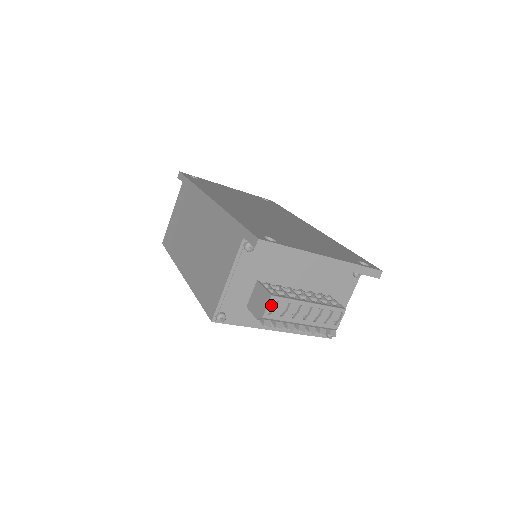
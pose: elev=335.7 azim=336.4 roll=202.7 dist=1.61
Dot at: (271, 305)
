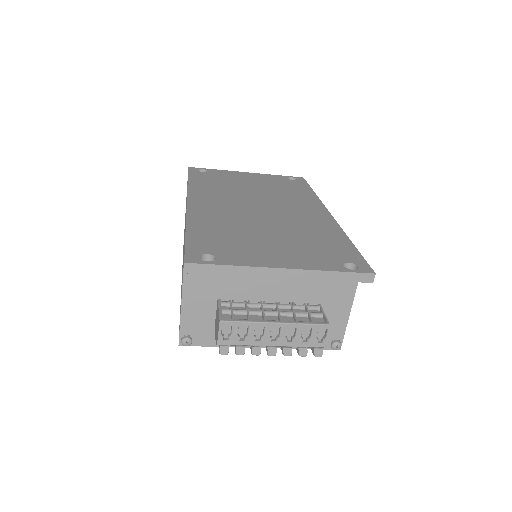
Dot at: (226, 330)
